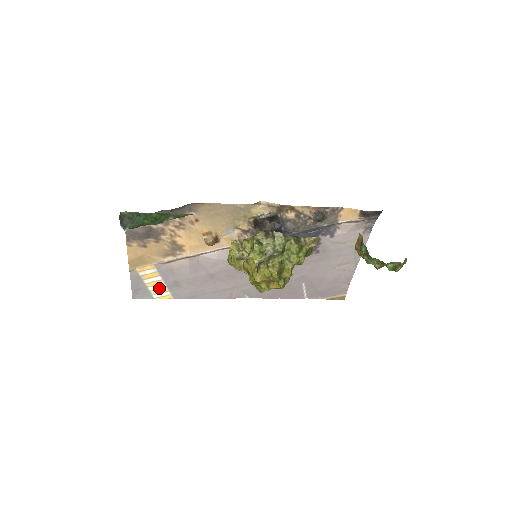
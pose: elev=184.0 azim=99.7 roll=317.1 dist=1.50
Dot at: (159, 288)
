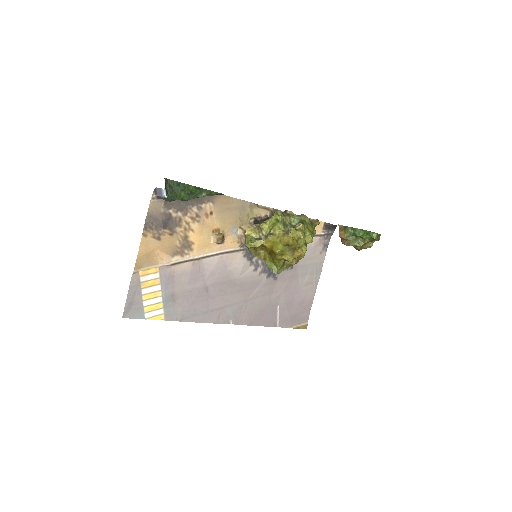
Dot at: (154, 303)
